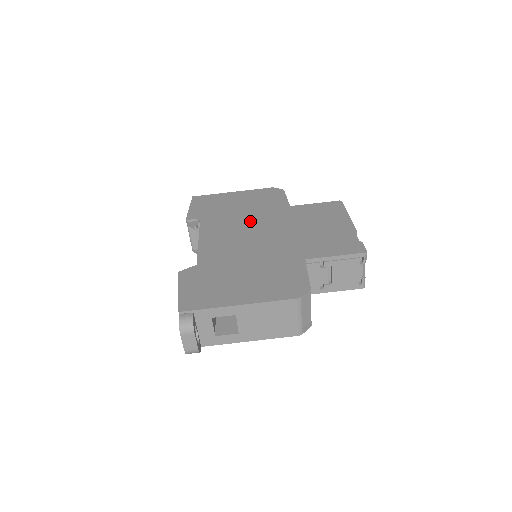
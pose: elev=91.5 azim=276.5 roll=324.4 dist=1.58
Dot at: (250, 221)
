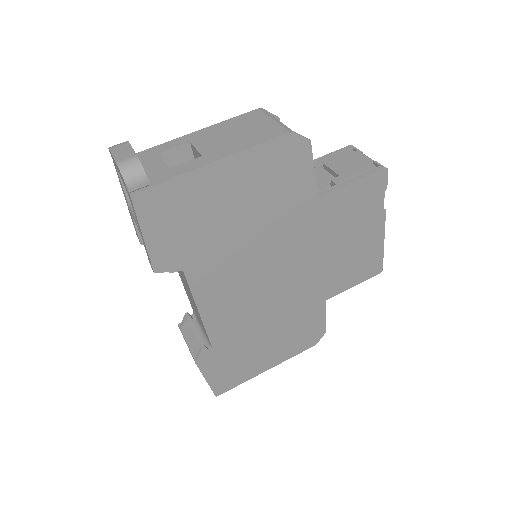
Dot at: occluded
